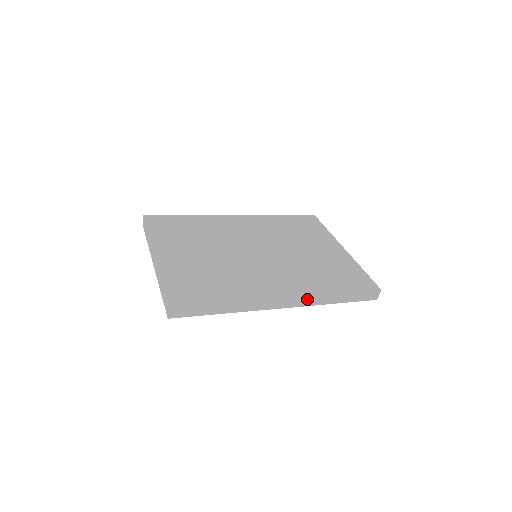
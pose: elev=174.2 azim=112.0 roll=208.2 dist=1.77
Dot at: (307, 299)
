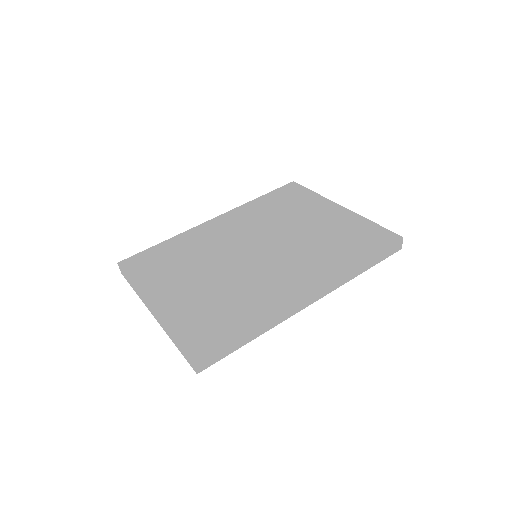
Dot at: (332, 283)
